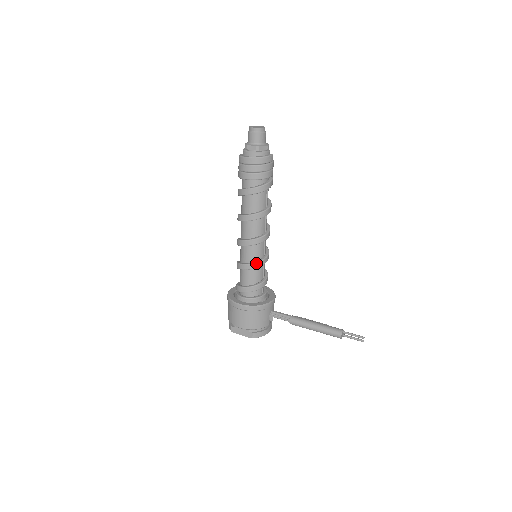
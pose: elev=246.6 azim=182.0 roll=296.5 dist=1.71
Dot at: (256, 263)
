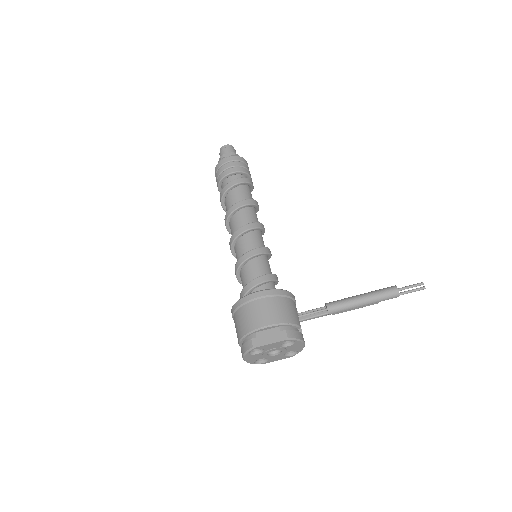
Dot at: (261, 248)
